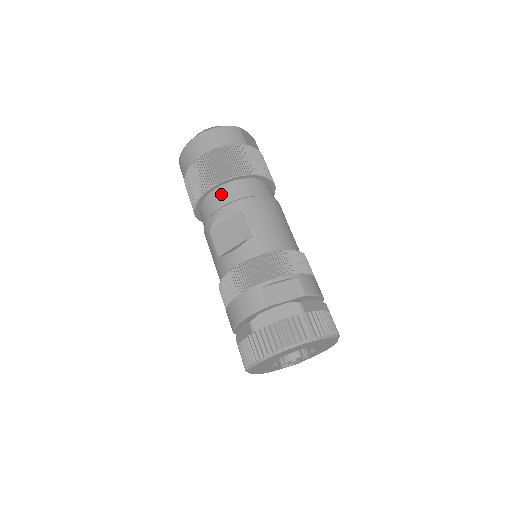
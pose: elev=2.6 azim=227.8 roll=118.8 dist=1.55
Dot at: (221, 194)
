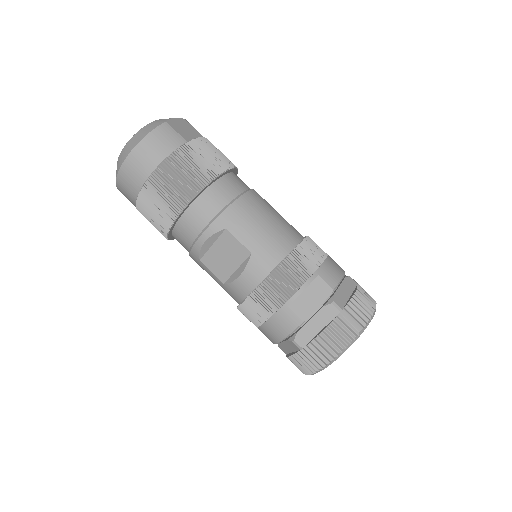
Dot at: (192, 218)
